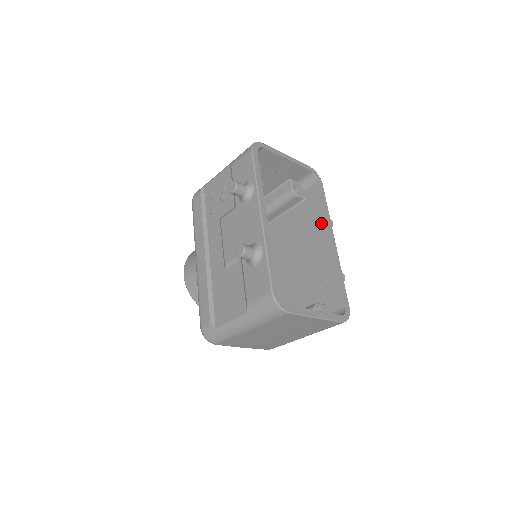
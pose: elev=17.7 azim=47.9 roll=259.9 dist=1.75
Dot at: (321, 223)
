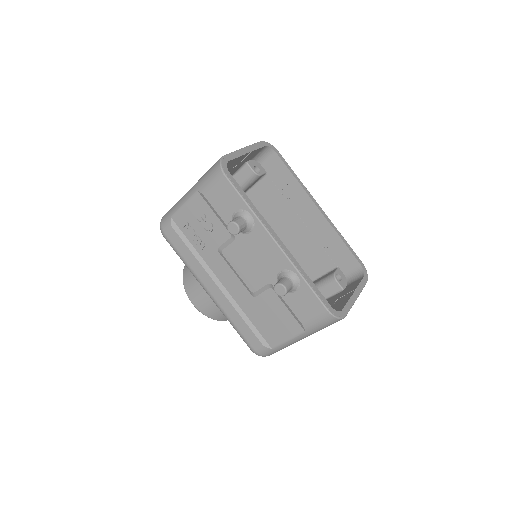
Dot at: (298, 194)
